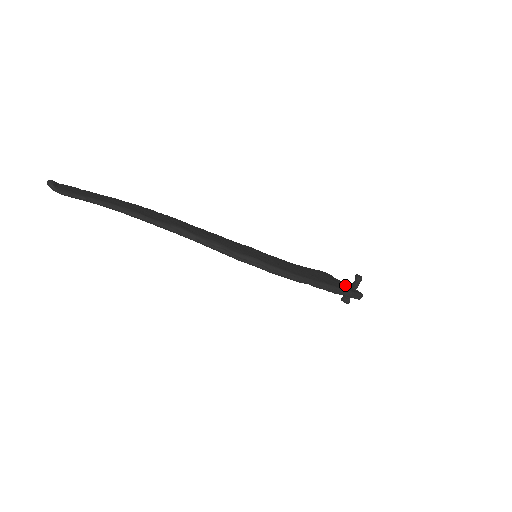
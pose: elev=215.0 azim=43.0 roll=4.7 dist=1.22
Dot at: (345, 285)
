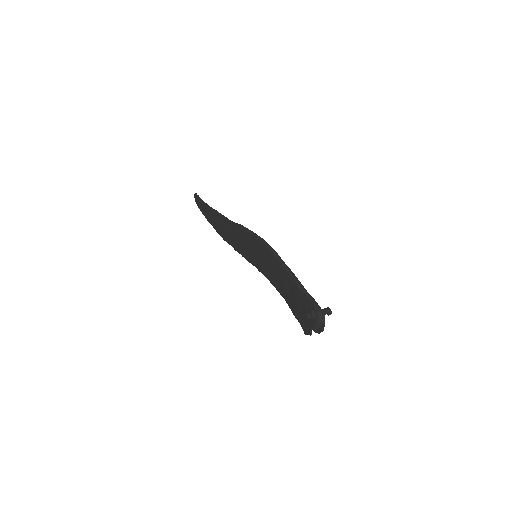
Dot at: occluded
